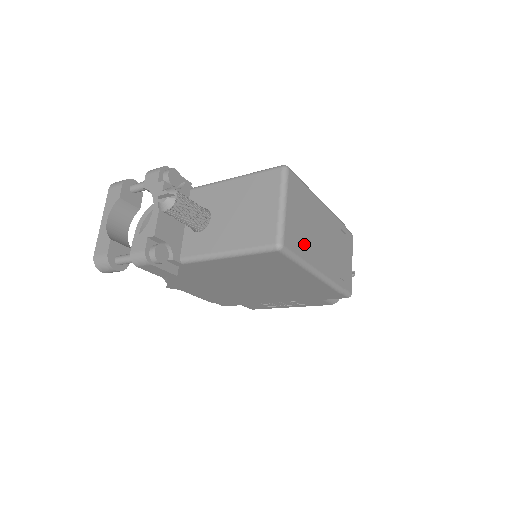
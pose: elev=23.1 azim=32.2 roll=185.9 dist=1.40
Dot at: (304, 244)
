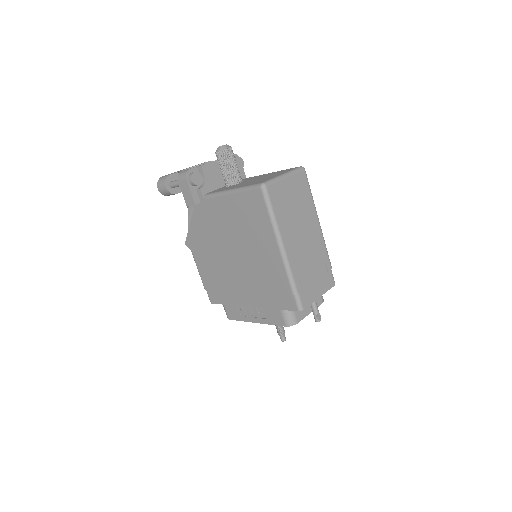
Dot at: (283, 213)
